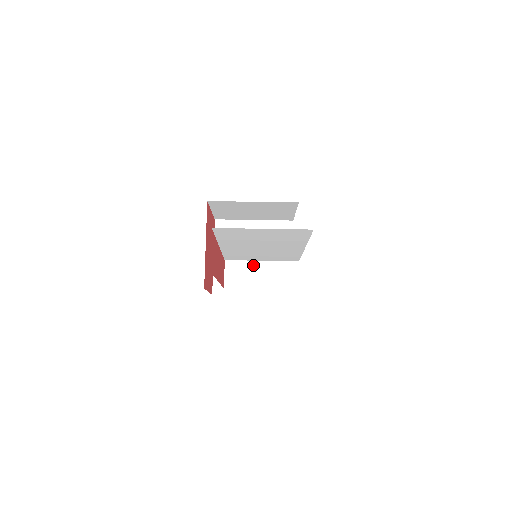
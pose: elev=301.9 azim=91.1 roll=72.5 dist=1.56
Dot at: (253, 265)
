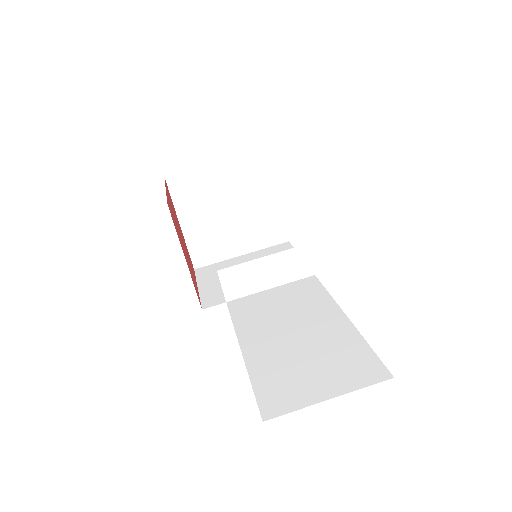
Dot at: (254, 265)
